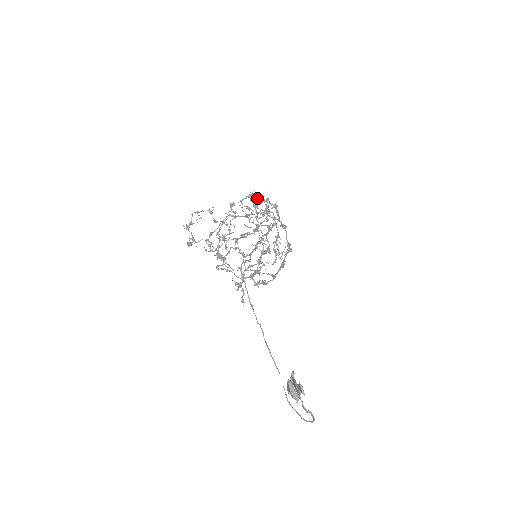
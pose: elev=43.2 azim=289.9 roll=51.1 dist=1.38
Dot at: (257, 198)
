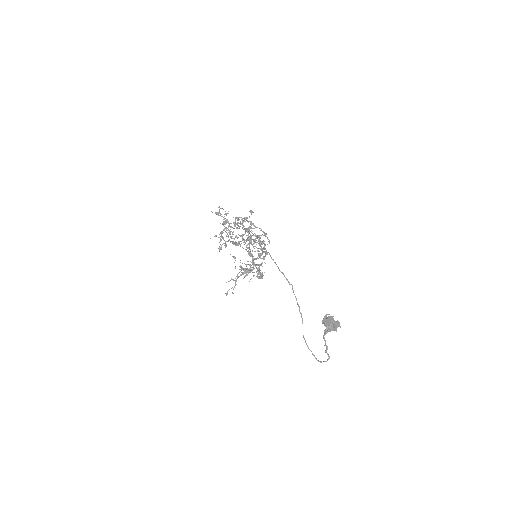
Dot at: (239, 226)
